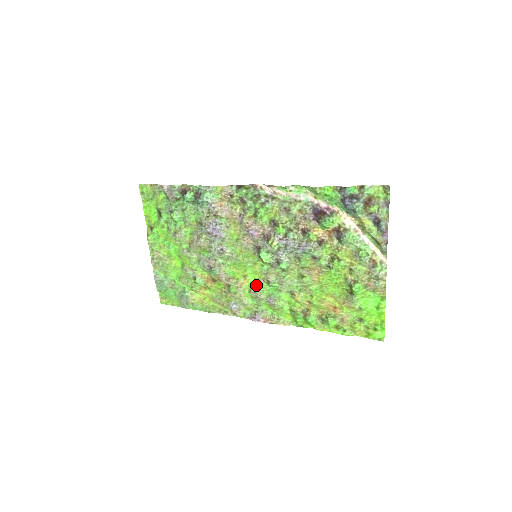
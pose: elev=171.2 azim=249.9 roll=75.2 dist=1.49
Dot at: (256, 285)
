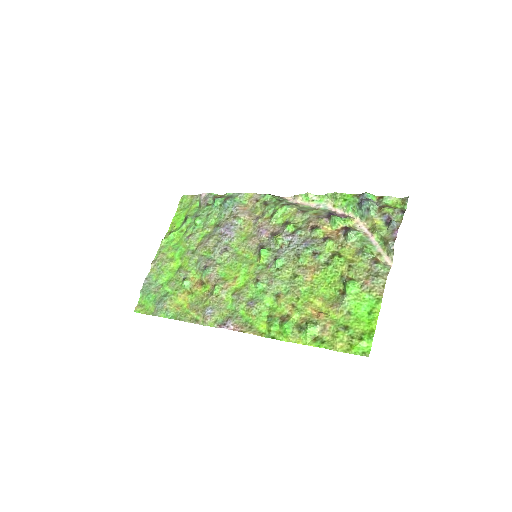
Dot at: (243, 287)
